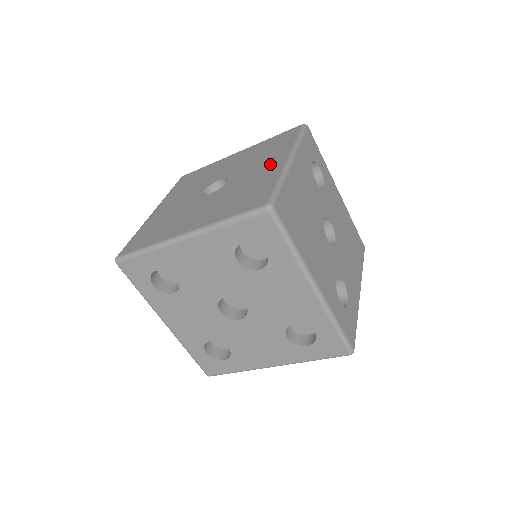
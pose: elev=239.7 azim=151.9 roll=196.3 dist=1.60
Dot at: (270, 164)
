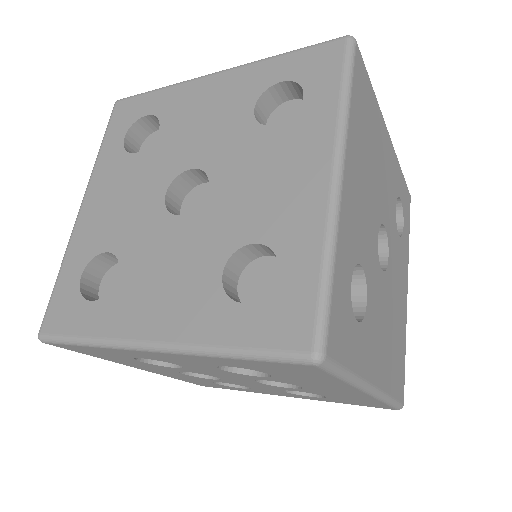
Dot at: occluded
